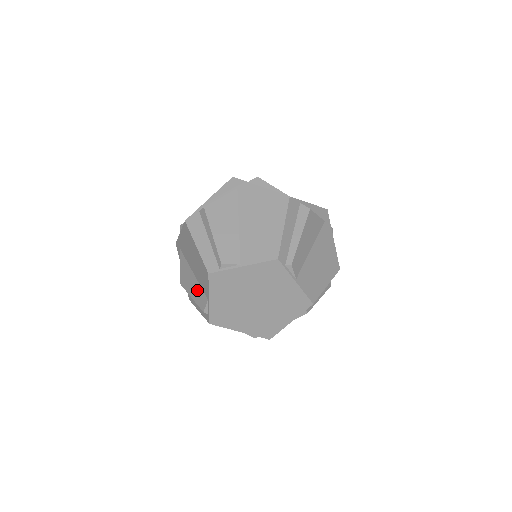
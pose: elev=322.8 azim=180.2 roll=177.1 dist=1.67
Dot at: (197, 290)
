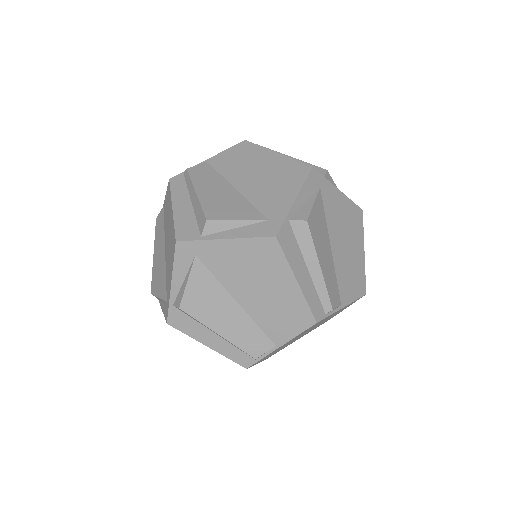
Dot at: (244, 329)
